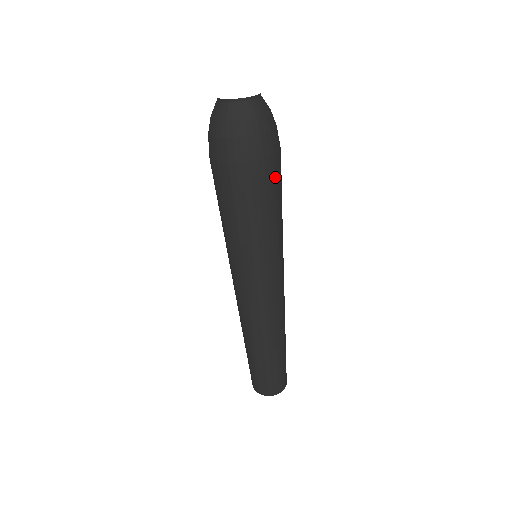
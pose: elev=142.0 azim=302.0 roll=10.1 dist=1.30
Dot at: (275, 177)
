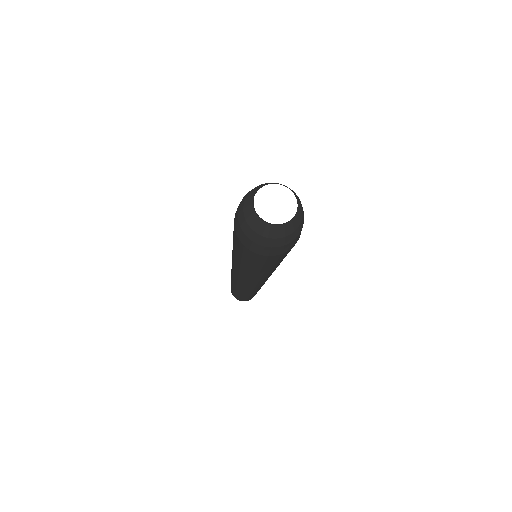
Dot at: occluded
